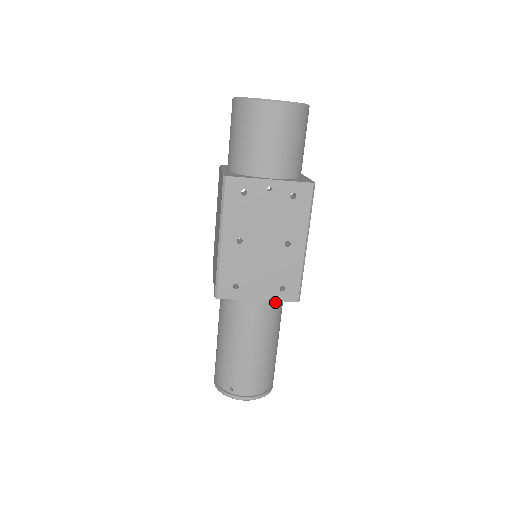
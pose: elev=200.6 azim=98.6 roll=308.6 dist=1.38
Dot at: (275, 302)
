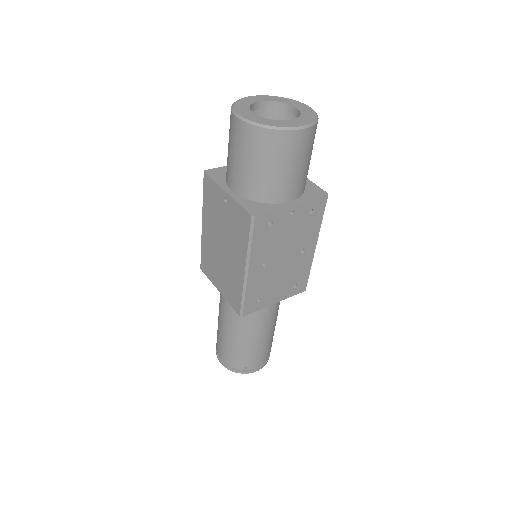
Dot at: occluded
